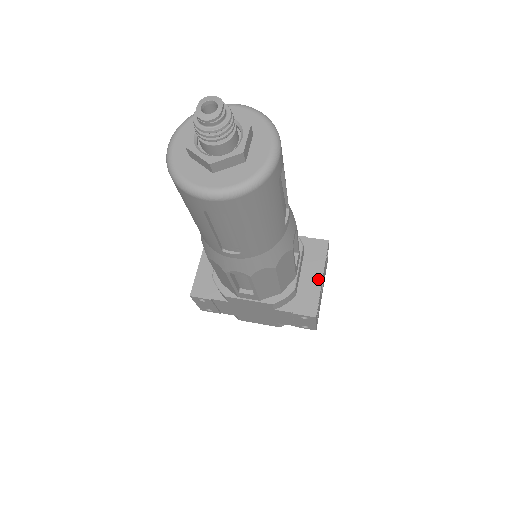
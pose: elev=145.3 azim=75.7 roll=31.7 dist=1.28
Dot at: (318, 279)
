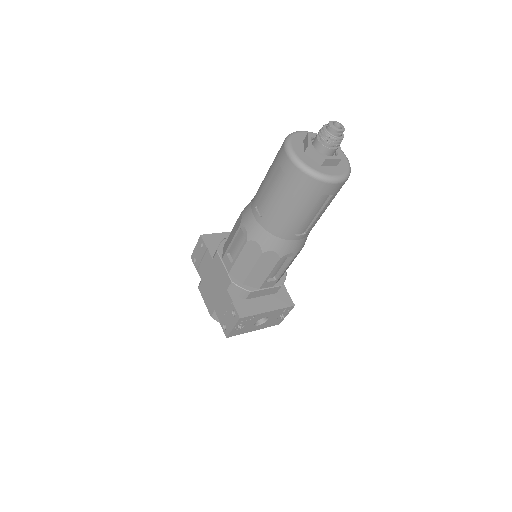
Dot at: (266, 309)
